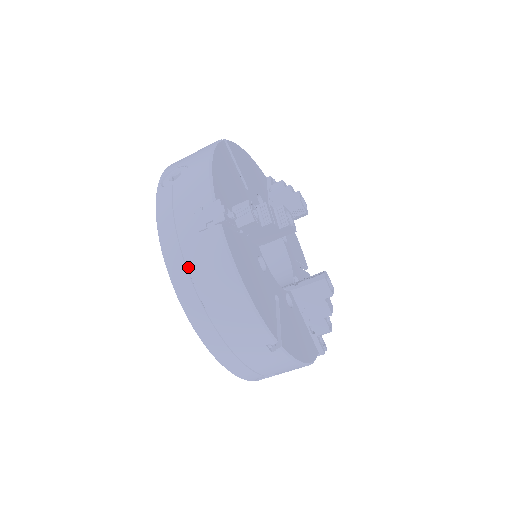
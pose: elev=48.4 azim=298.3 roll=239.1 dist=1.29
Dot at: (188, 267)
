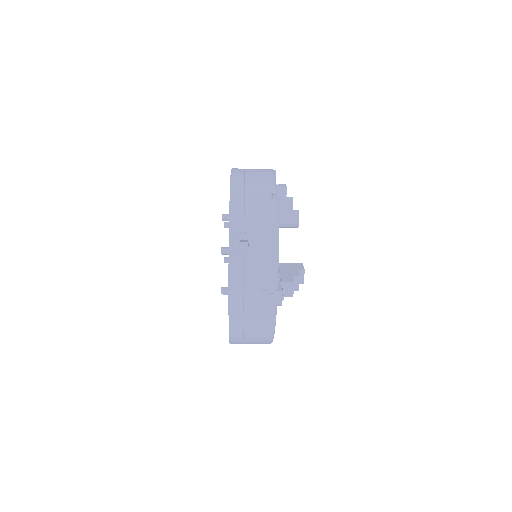
Dot at: (245, 320)
